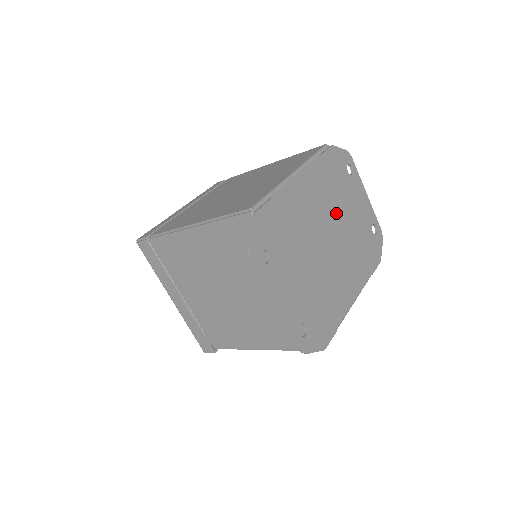
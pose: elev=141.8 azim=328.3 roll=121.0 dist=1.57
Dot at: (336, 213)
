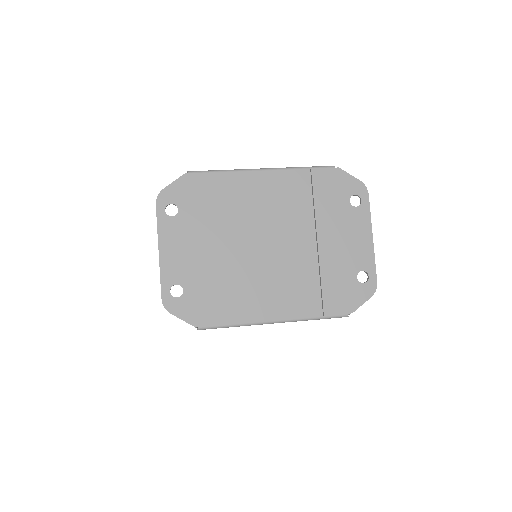
Dot at: (304, 229)
